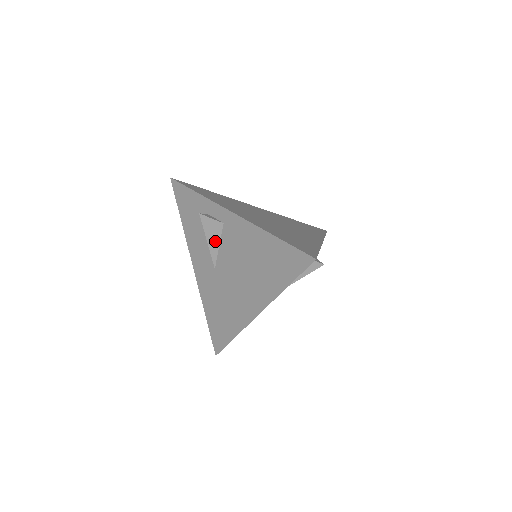
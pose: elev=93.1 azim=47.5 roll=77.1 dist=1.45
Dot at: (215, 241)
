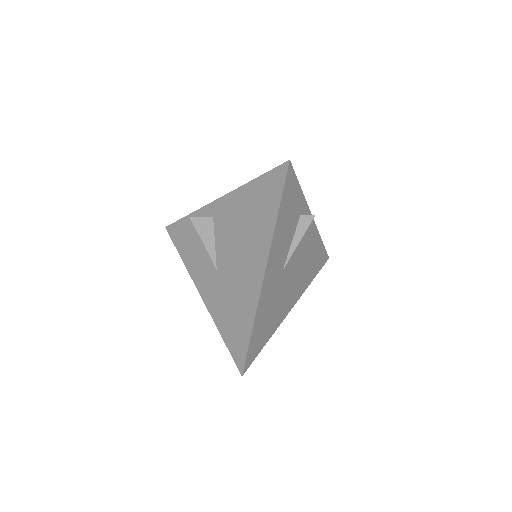
Dot at: (210, 239)
